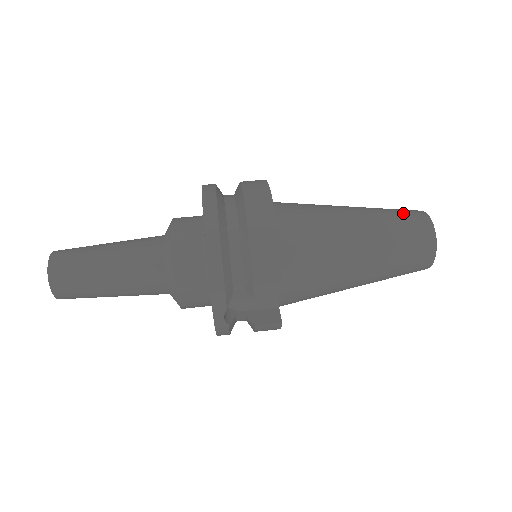
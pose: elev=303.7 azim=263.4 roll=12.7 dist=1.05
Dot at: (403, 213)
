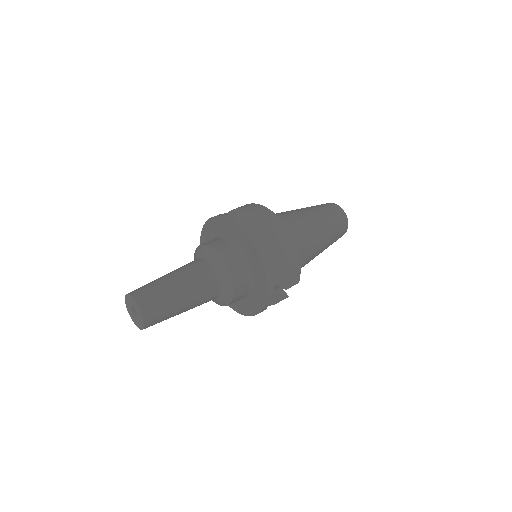
Dot at: (330, 209)
